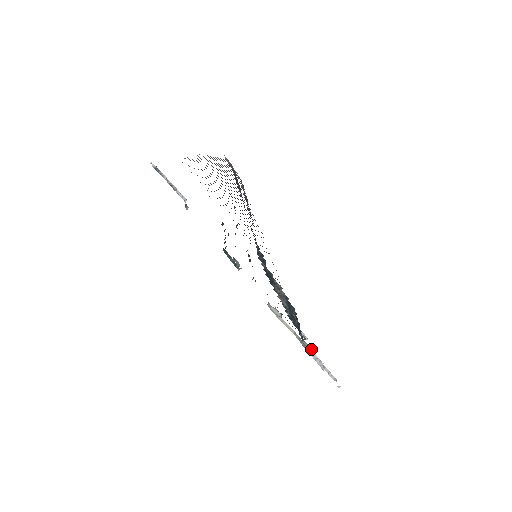
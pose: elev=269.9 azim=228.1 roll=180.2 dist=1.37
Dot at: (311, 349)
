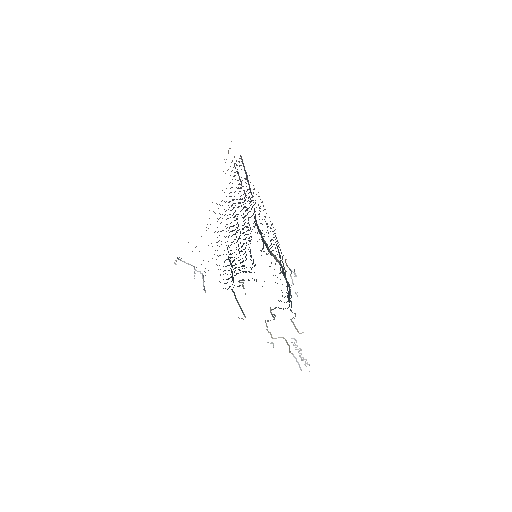
Dot at: occluded
